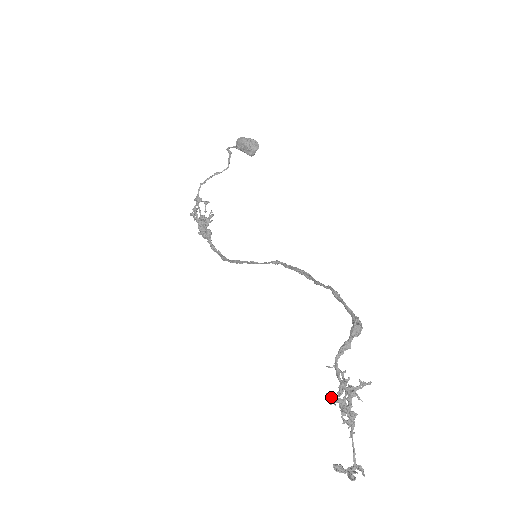
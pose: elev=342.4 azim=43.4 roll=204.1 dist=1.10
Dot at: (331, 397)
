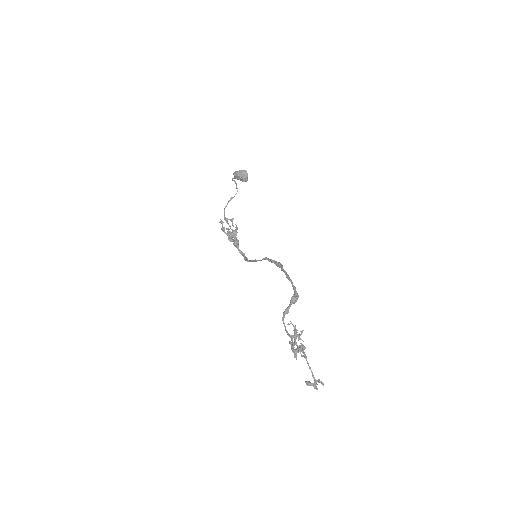
Dot at: (290, 342)
